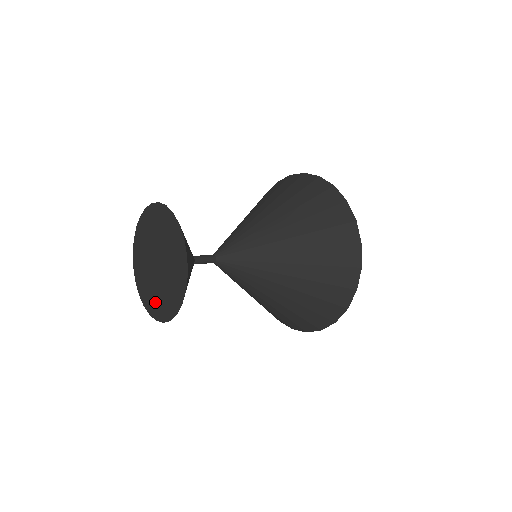
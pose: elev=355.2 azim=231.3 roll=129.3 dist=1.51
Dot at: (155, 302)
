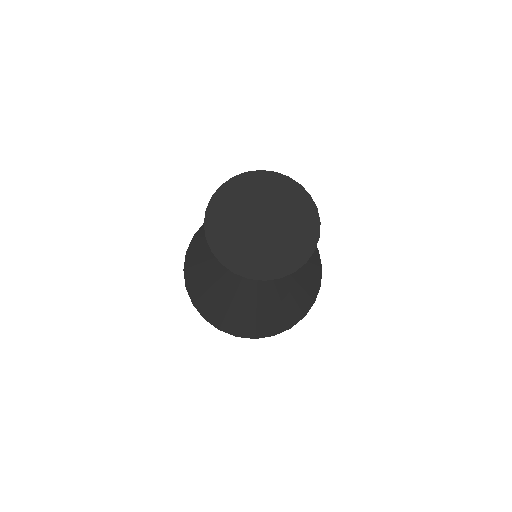
Dot at: (227, 241)
